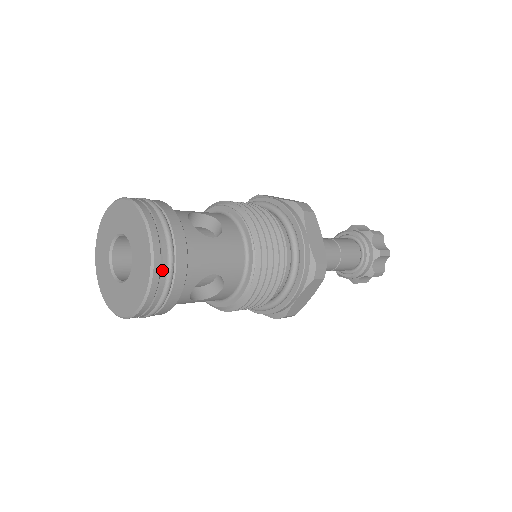
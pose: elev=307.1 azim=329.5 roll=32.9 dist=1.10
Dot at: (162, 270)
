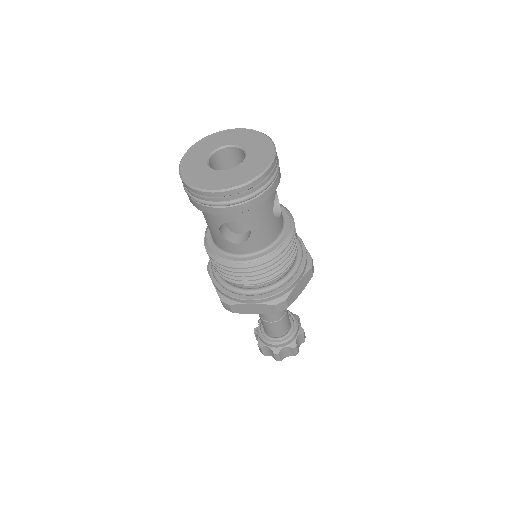
Dot at: (249, 191)
